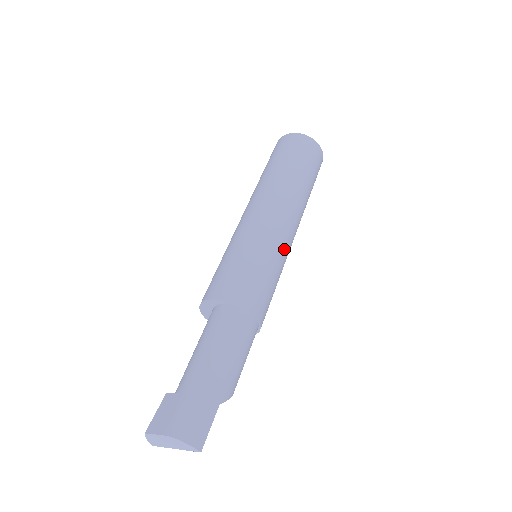
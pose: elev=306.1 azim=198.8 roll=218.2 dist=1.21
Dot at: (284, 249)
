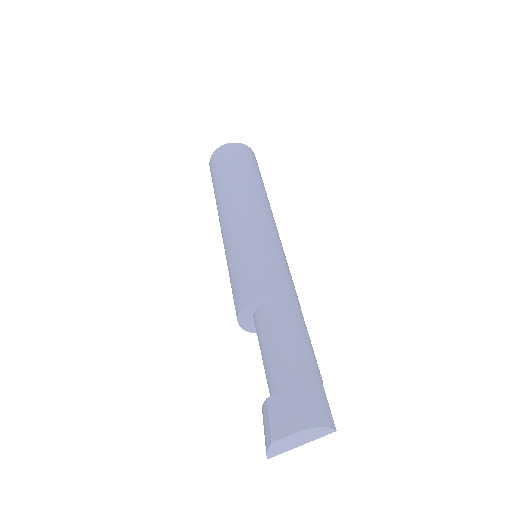
Dot at: occluded
